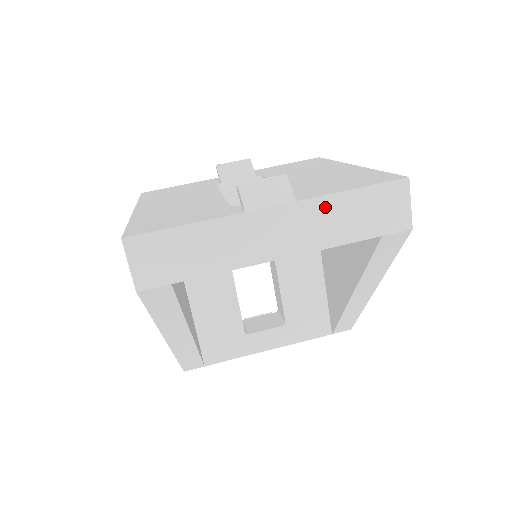
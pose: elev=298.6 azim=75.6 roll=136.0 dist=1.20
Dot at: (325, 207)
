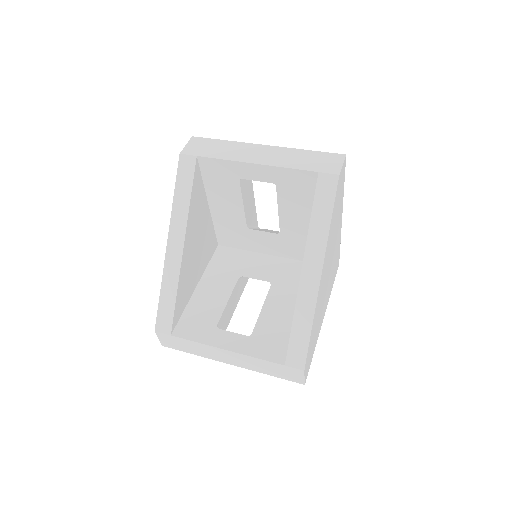
Dot at: (292, 152)
